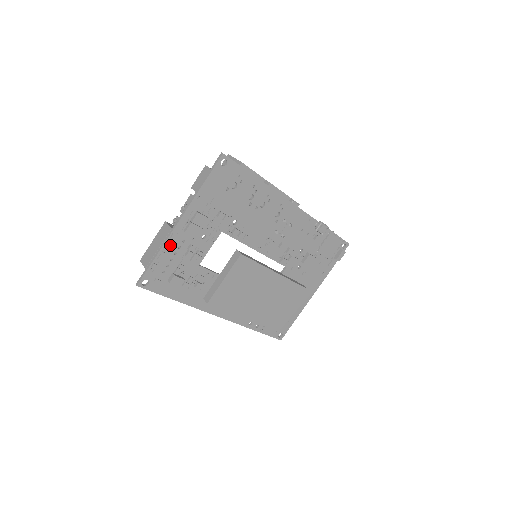
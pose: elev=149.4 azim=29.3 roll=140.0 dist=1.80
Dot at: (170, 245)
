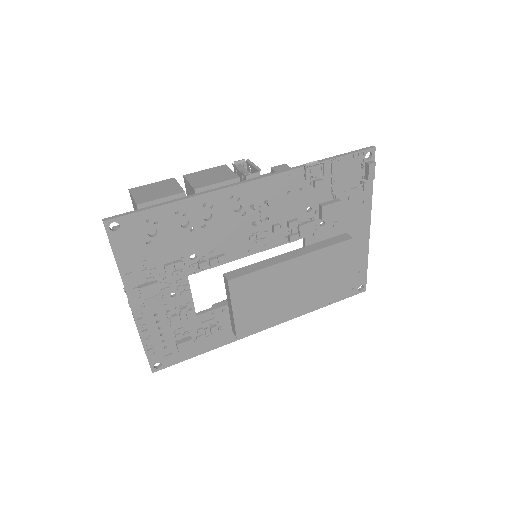
Dot at: (146, 327)
